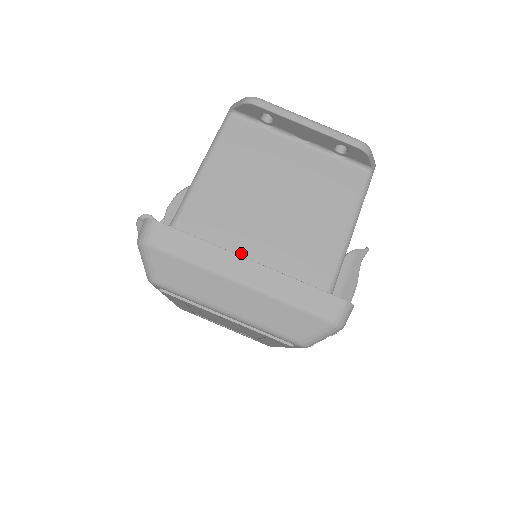
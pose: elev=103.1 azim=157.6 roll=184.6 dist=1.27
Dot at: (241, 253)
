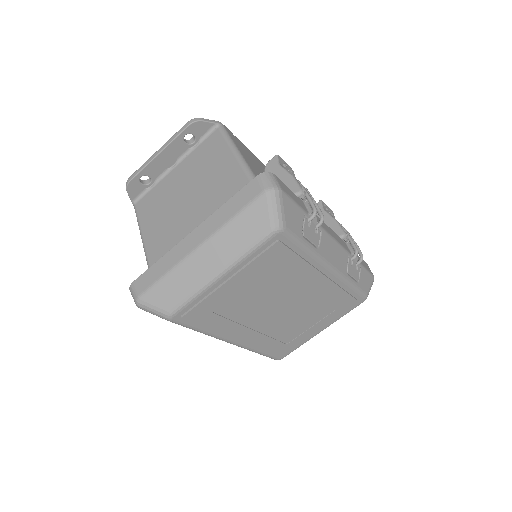
Dot at: occluded
